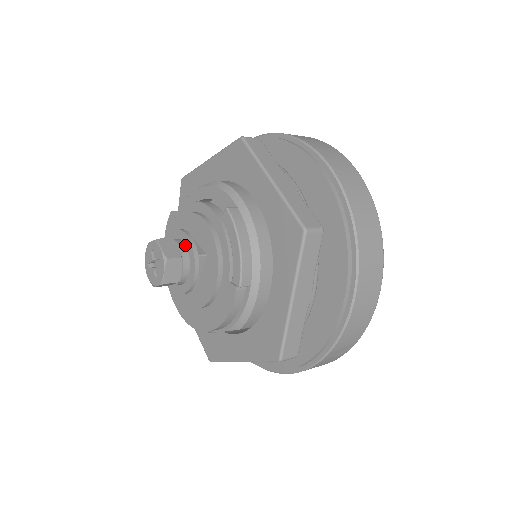
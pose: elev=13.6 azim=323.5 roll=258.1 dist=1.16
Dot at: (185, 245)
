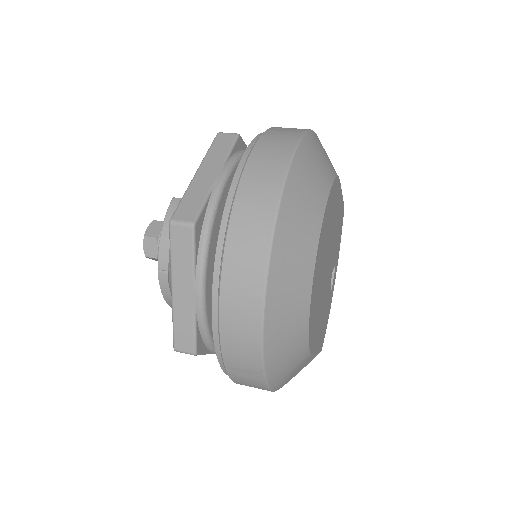
Dot at: occluded
